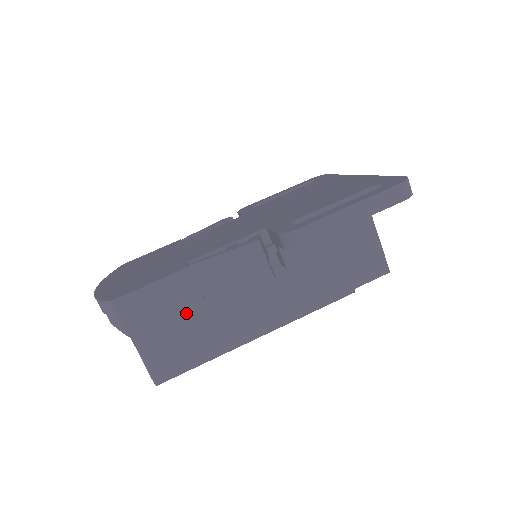
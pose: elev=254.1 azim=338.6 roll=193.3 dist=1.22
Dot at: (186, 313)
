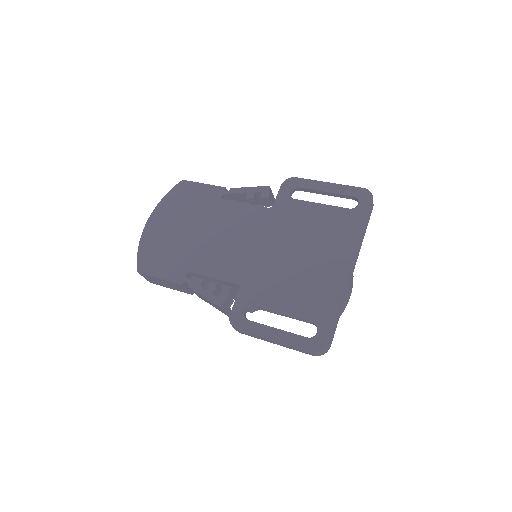
Dot at: (181, 291)
